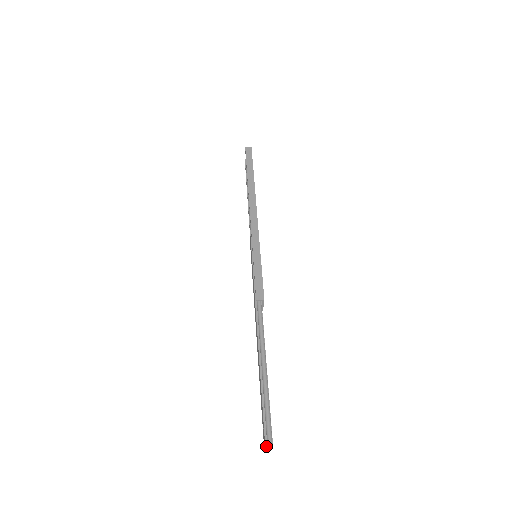
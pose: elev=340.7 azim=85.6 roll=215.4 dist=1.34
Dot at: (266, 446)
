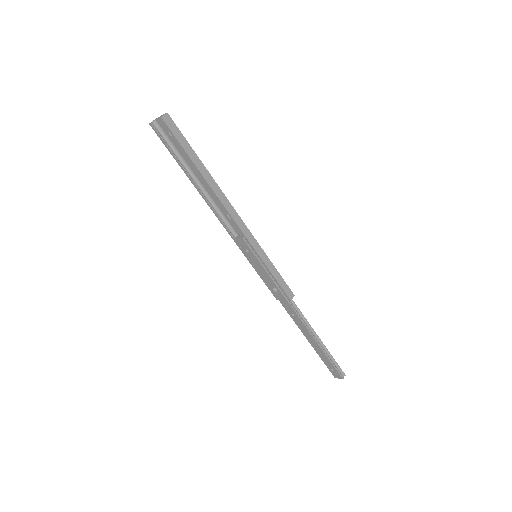
Dot at: occluded
